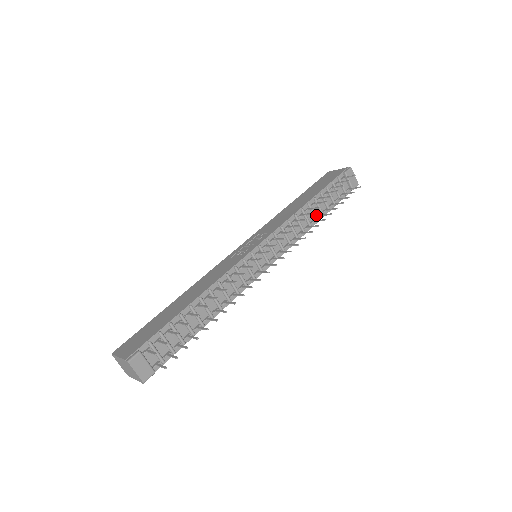
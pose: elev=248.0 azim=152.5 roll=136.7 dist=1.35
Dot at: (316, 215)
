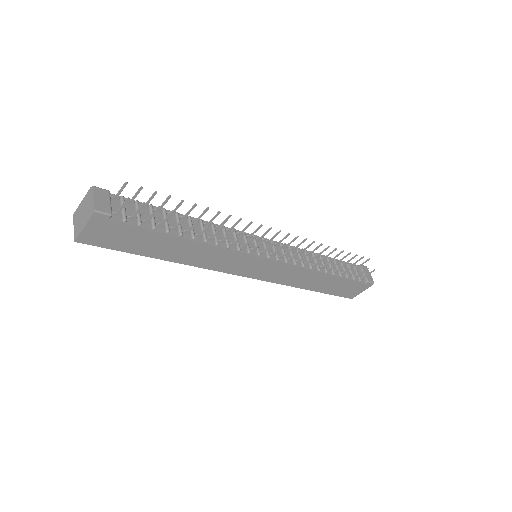
Dot at: (326, 268)
